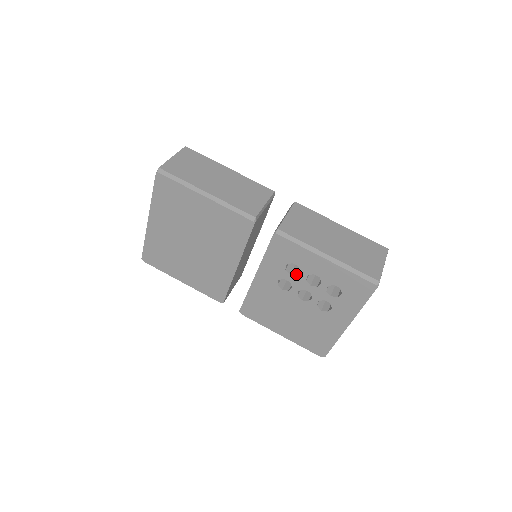
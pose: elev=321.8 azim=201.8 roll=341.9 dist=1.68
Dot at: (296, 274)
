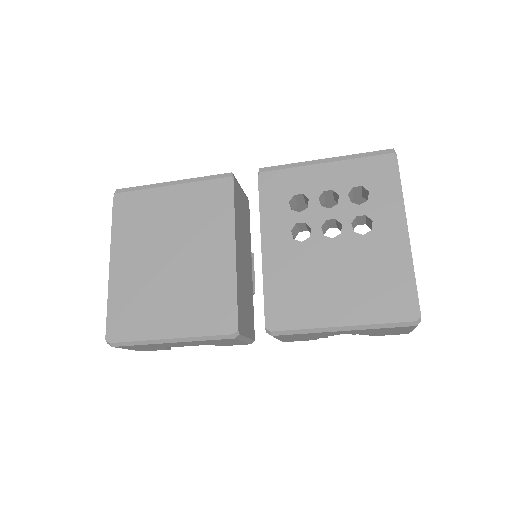
Dot at: (306, 209)
